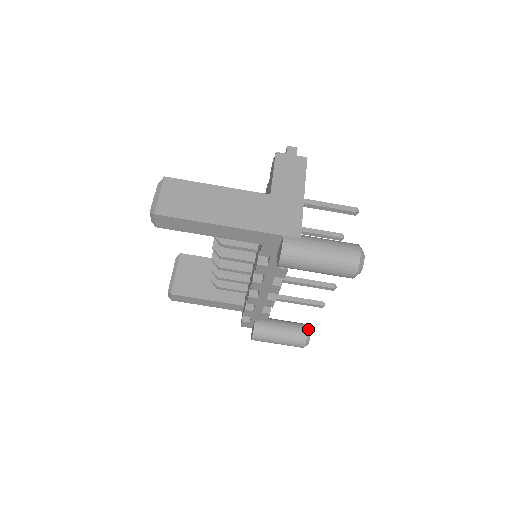
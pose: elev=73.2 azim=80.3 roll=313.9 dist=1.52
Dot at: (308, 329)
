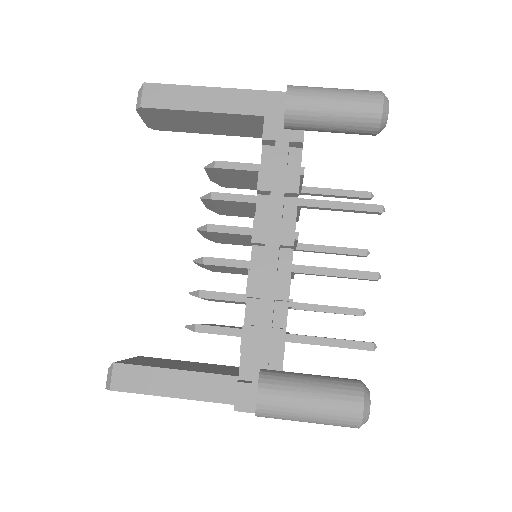
Dot at: occluded
